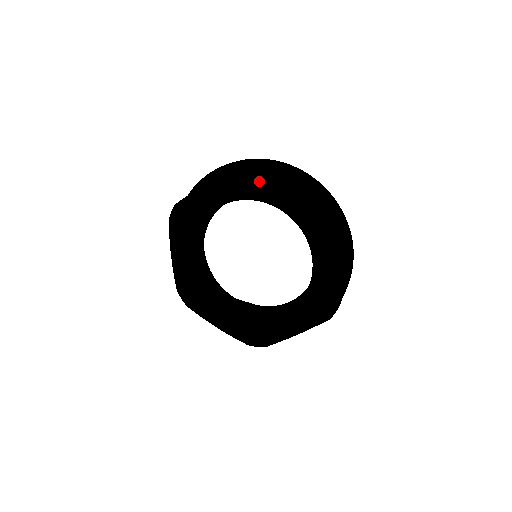
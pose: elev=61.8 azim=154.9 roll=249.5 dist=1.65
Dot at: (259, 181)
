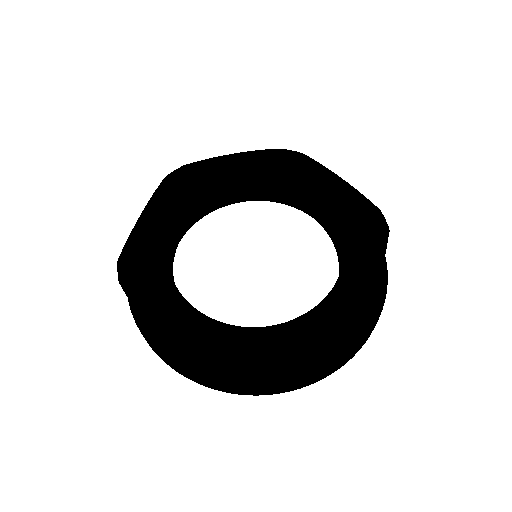
Dot at: (303, 166)
